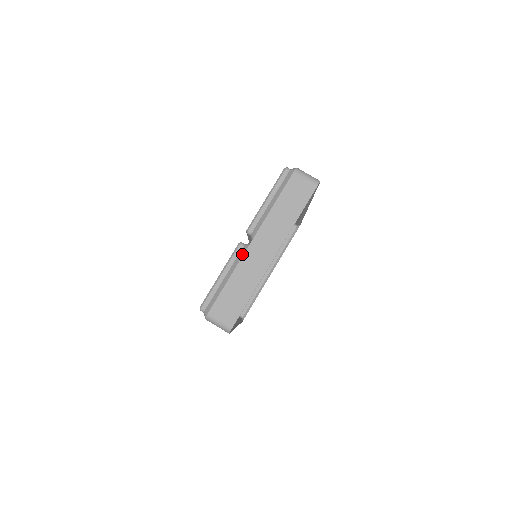
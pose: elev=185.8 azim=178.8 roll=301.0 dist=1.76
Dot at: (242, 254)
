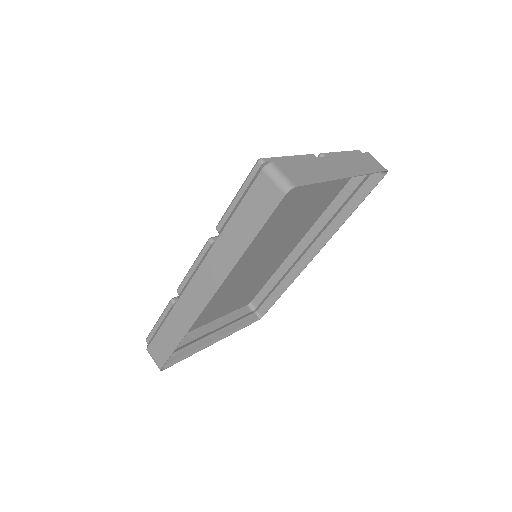
Dot at: (317, 157)
